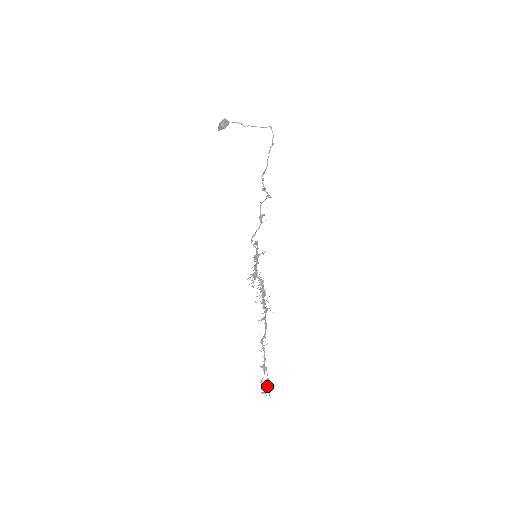
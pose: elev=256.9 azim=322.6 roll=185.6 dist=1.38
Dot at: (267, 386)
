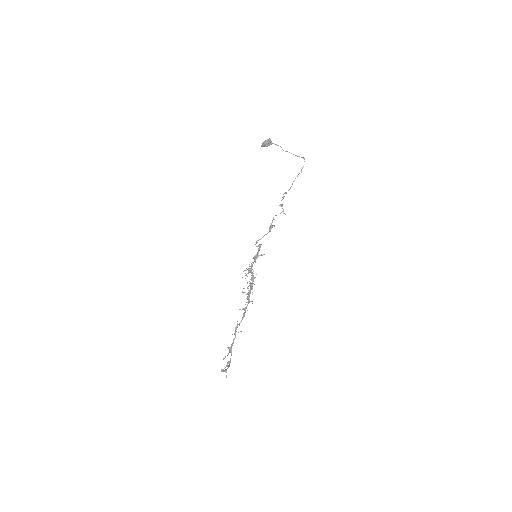
Dot at: occluded
